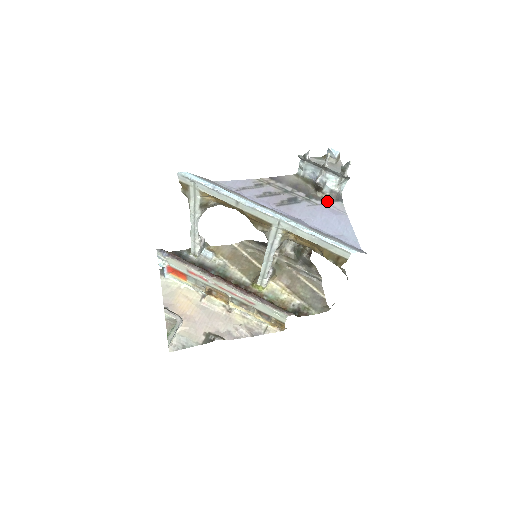
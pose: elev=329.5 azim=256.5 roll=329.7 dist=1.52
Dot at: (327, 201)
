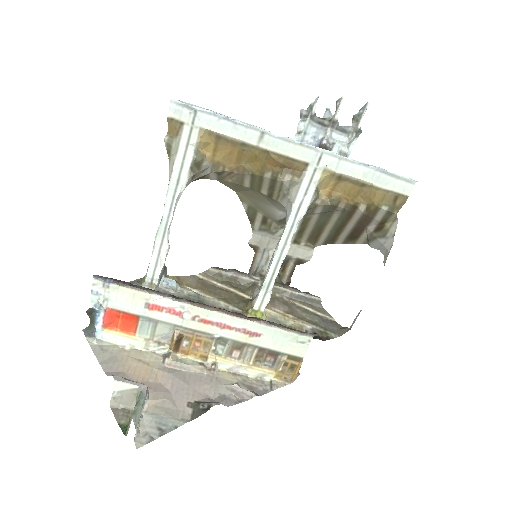
Dot at: occluded
